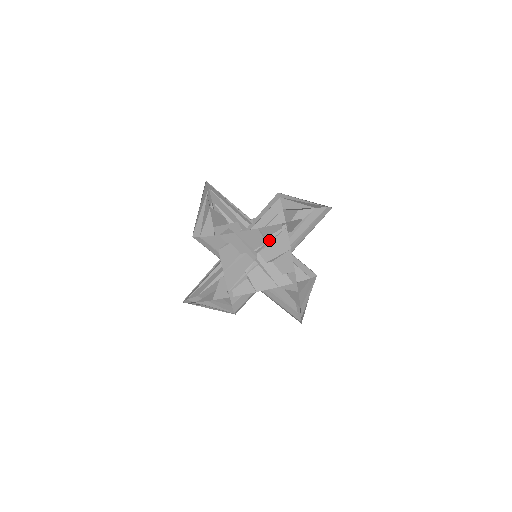
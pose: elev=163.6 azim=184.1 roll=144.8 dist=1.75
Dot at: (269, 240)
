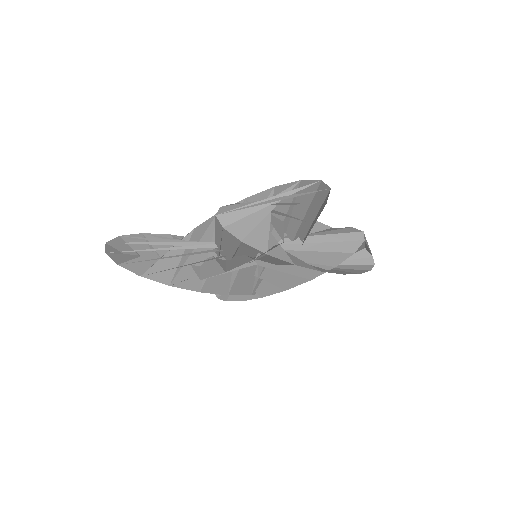
Dot at: (255, 259)
